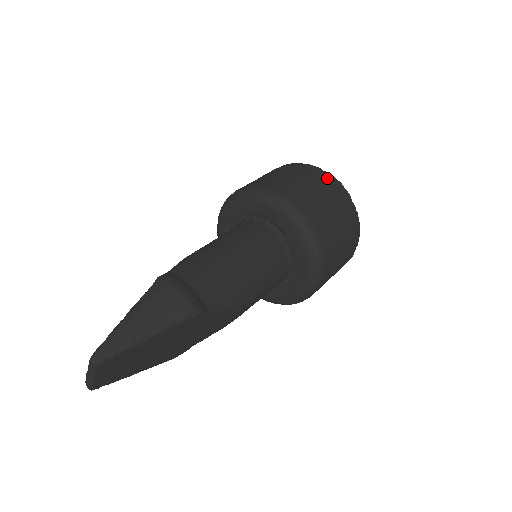
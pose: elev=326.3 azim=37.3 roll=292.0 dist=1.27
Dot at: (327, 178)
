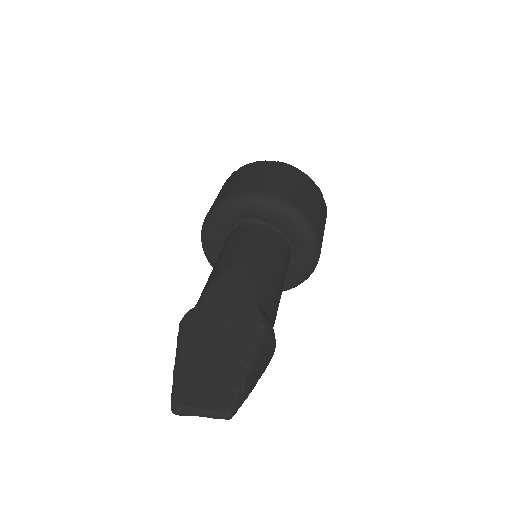
Dot at: occluded
